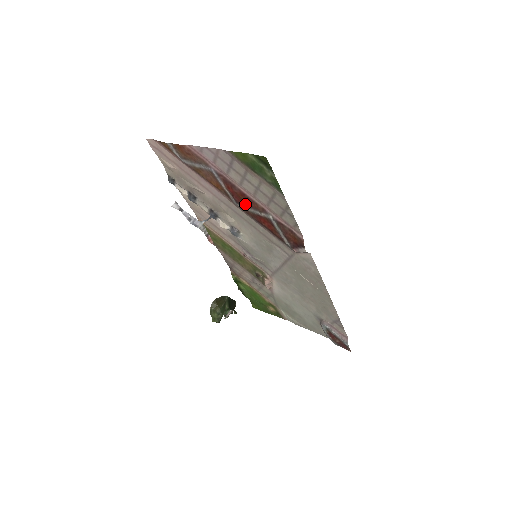
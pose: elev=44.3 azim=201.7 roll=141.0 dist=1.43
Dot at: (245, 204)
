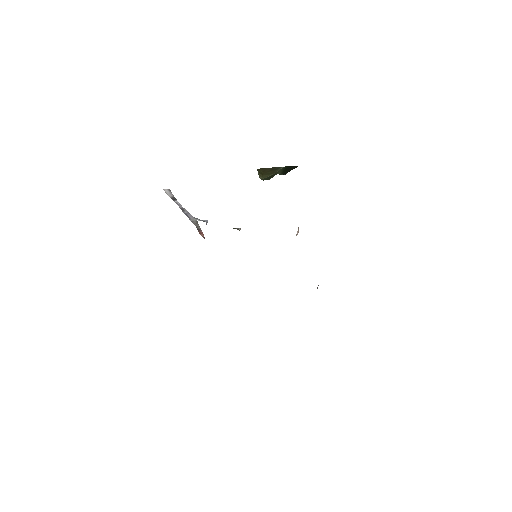
Dot at: occluded
